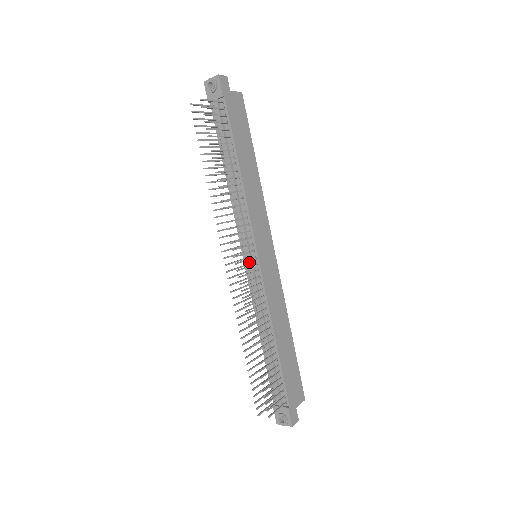
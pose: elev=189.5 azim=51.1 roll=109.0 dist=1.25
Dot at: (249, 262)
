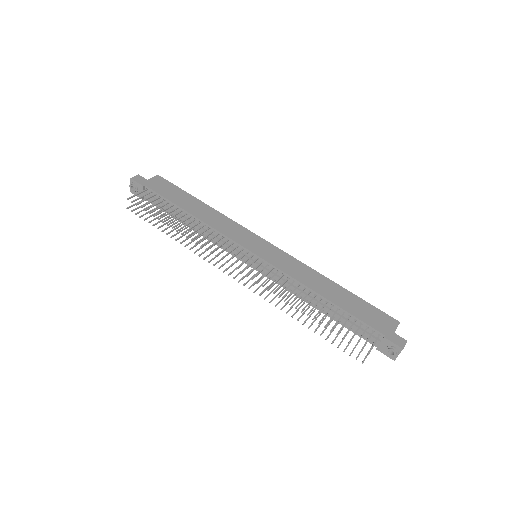
Dot at: (253, 263)
